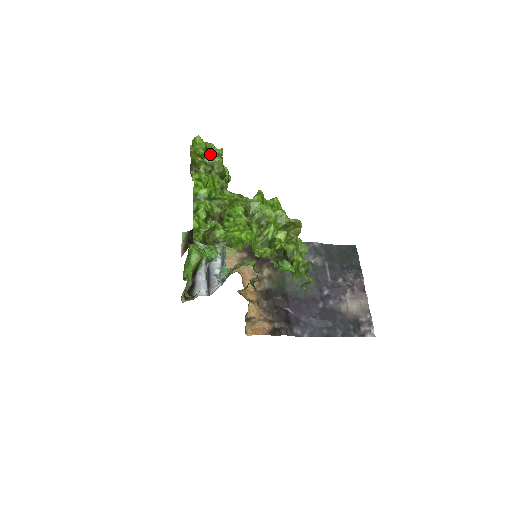
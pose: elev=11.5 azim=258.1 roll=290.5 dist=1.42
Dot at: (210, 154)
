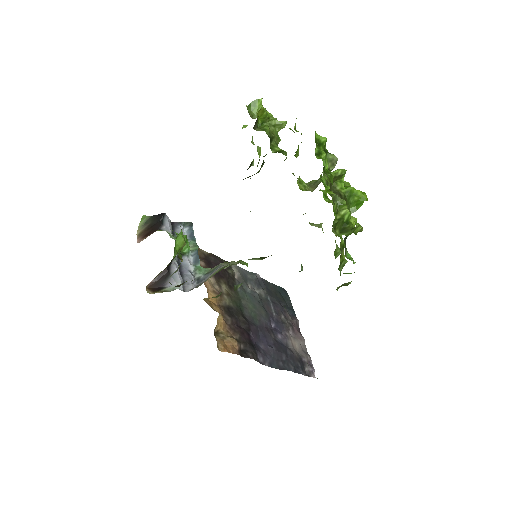
Dot at: (272, 122)
